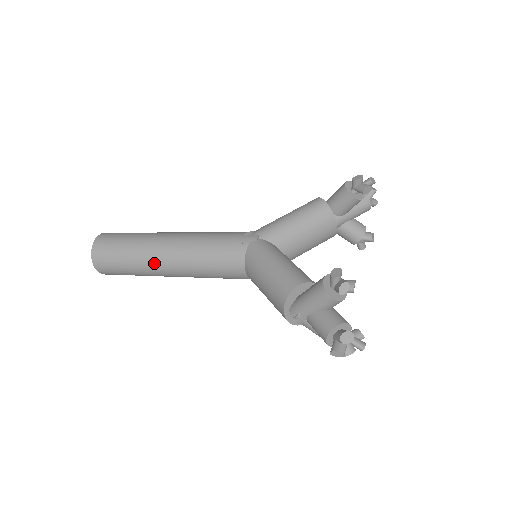
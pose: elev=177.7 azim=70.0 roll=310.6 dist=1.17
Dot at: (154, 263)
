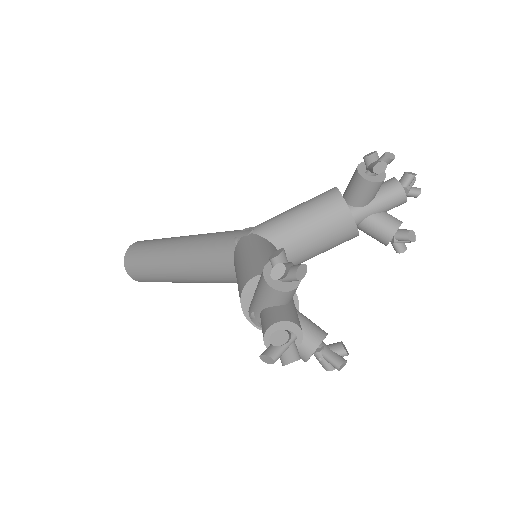
Dot at: (165, 266)
